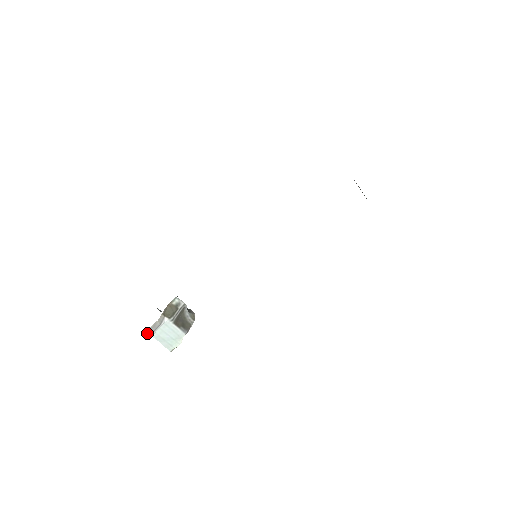
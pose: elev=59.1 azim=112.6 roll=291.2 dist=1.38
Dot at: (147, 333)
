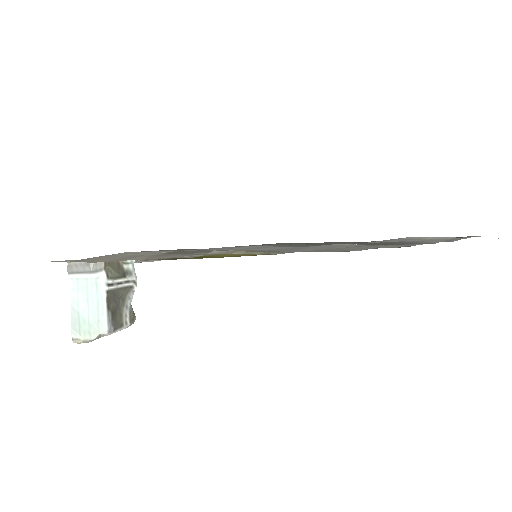
Dot at: (69, 265)
